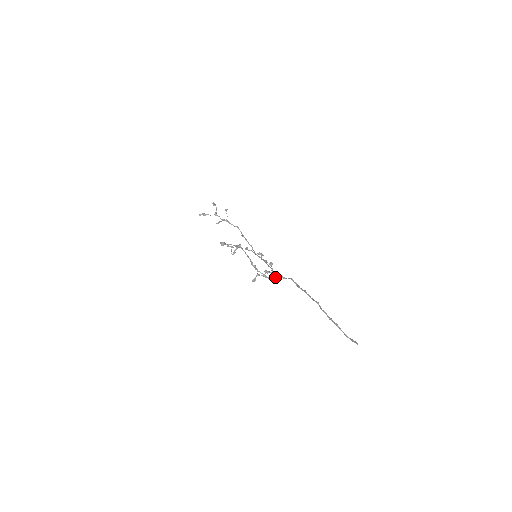
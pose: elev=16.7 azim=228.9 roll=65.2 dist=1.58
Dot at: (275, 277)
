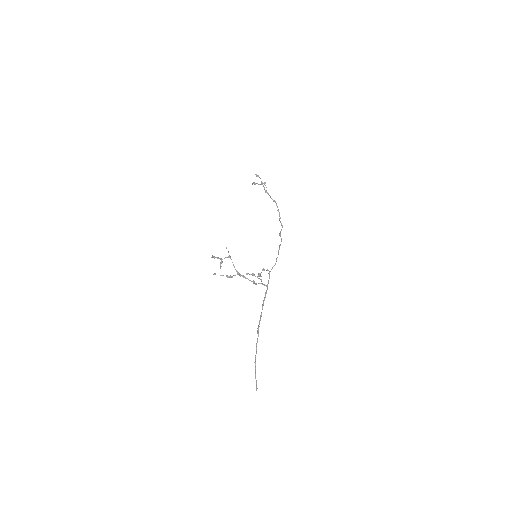
Dot at: (261, 283)
